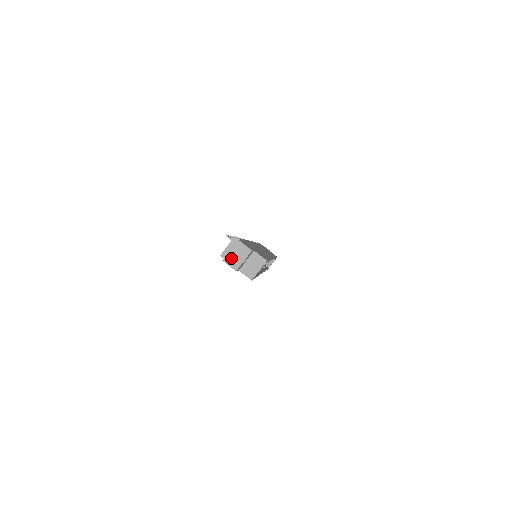
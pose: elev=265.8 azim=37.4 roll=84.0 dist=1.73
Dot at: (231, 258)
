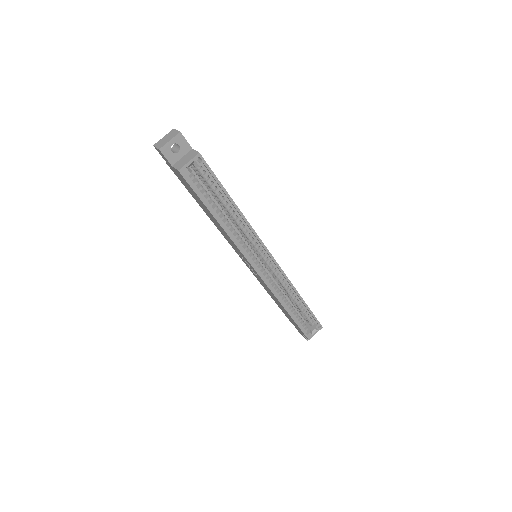
Dot at: (161, 142)
